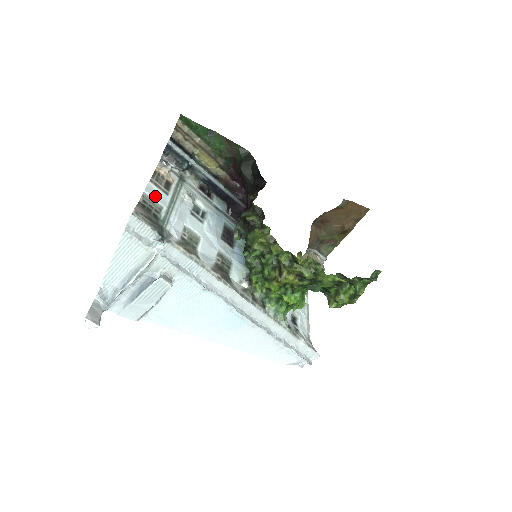
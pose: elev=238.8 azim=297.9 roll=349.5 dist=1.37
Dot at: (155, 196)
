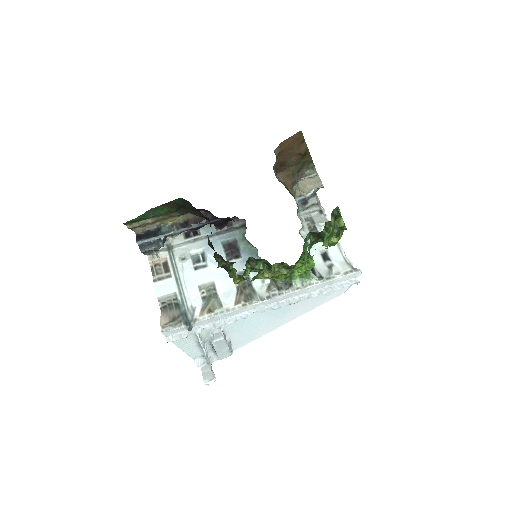
Dot at: (165, 290)
